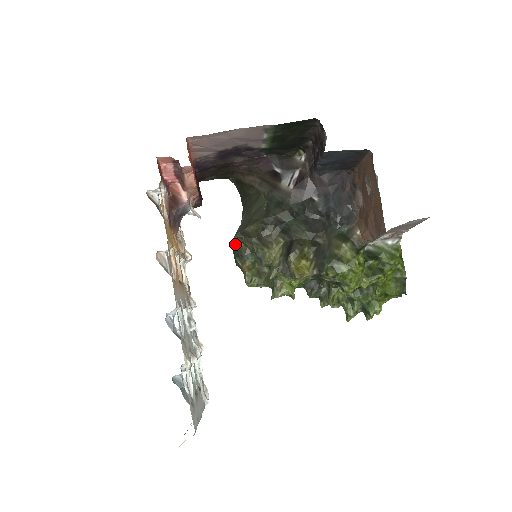
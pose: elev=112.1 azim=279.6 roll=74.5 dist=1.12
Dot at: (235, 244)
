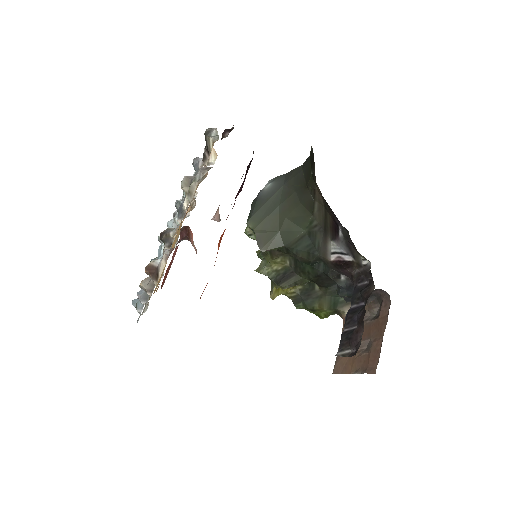
Dot at: (251, 222)
